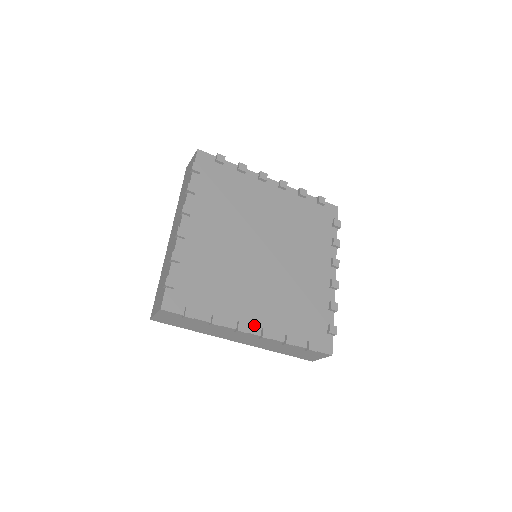
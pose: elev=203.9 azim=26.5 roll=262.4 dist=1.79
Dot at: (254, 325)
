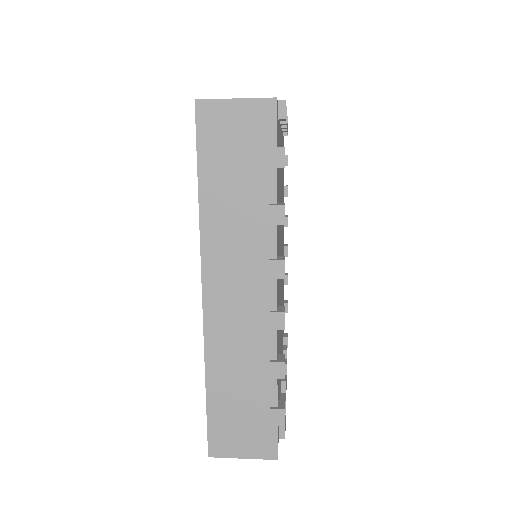
Dot at: occluded
